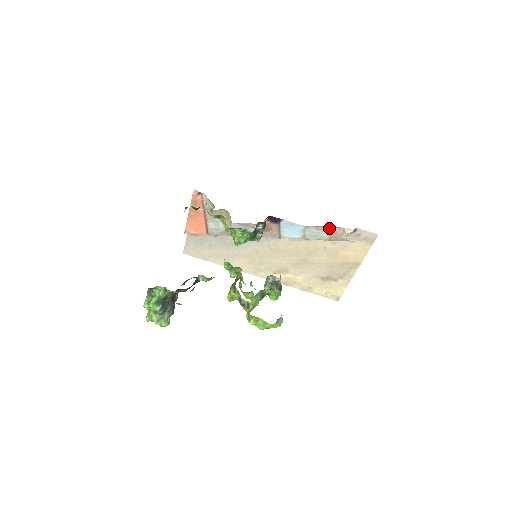
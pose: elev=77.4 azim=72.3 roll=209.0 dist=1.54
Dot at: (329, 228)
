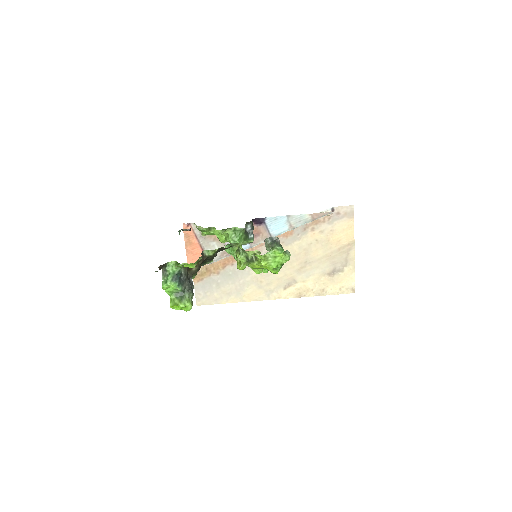
Dot at: occluded
